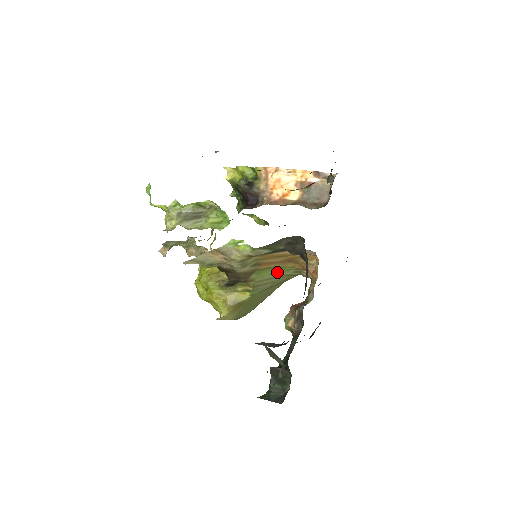
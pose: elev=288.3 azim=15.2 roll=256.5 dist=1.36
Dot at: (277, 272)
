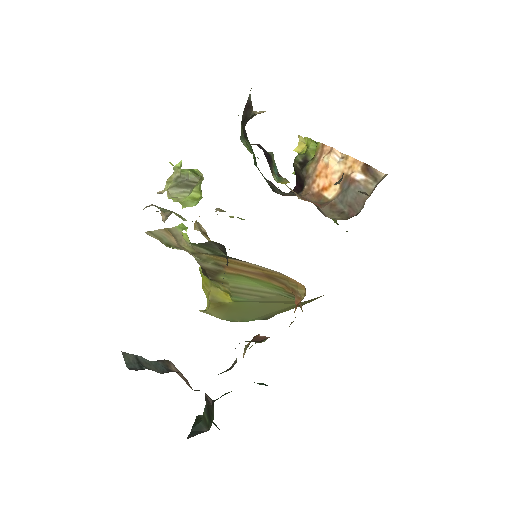
Dot at: (261, 285)
